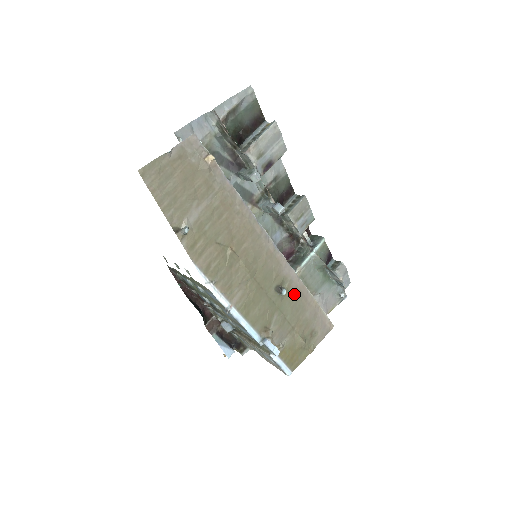
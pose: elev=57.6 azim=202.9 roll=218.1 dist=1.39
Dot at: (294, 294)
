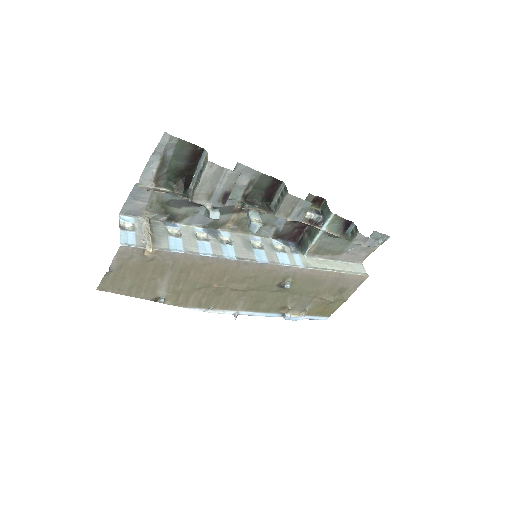
Dot at: (303, 280)
